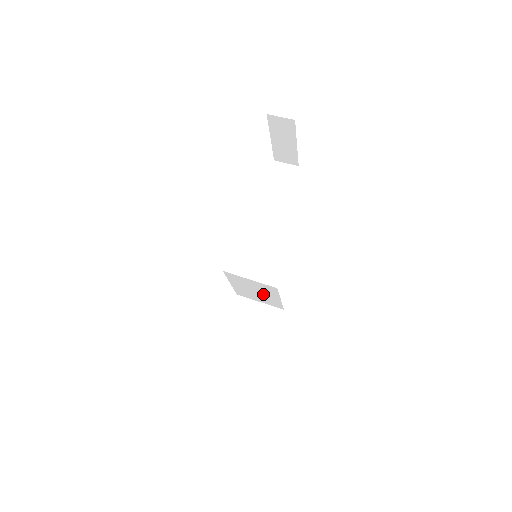
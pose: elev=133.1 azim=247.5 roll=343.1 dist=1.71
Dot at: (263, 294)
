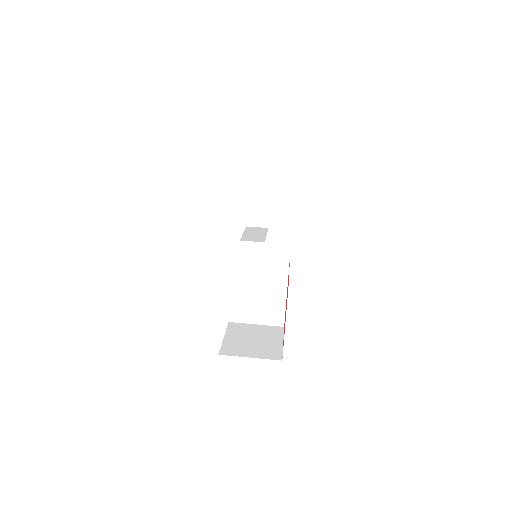
Dot at: (267, 292)
